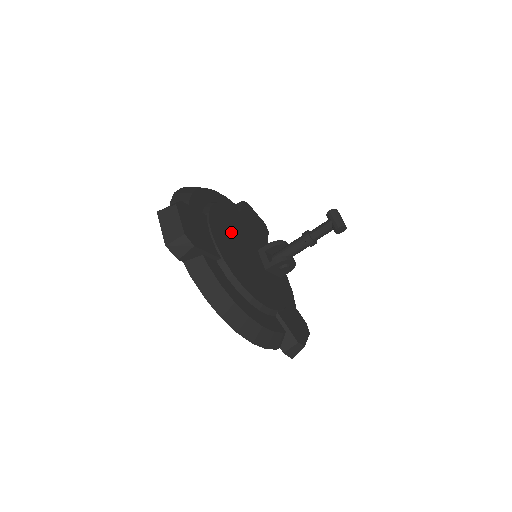
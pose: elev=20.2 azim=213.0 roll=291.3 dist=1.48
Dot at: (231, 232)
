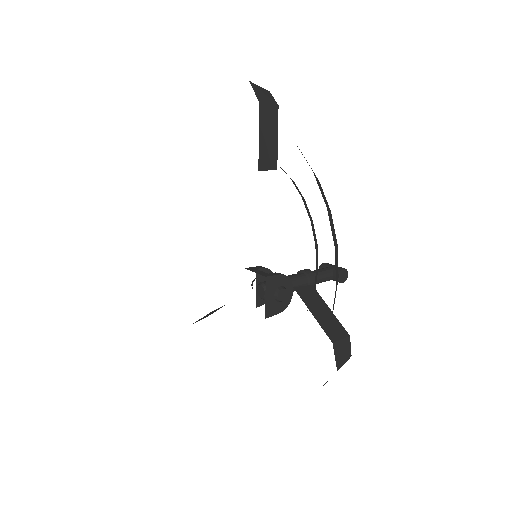
Dot at: occluded
